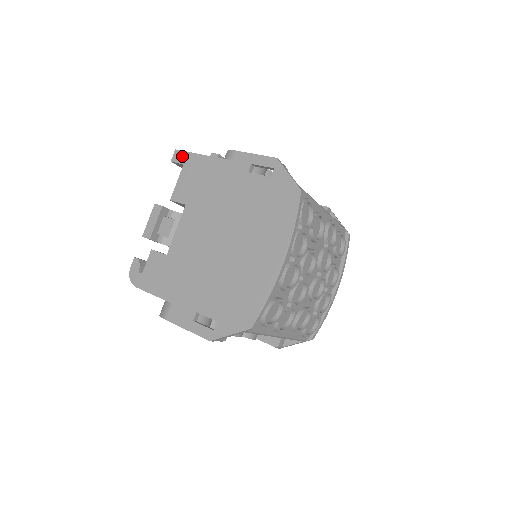
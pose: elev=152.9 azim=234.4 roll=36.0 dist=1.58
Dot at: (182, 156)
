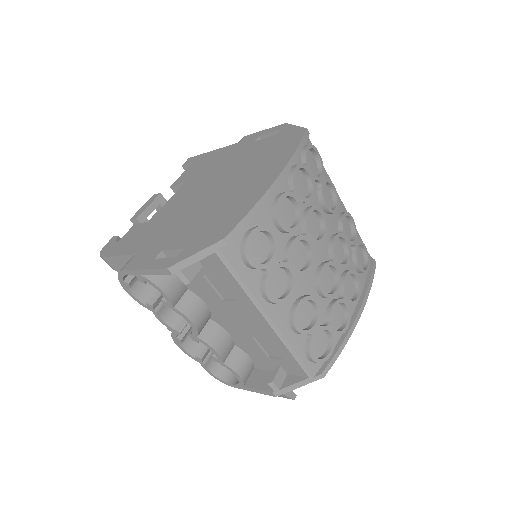
Dot at: (193, 159)
